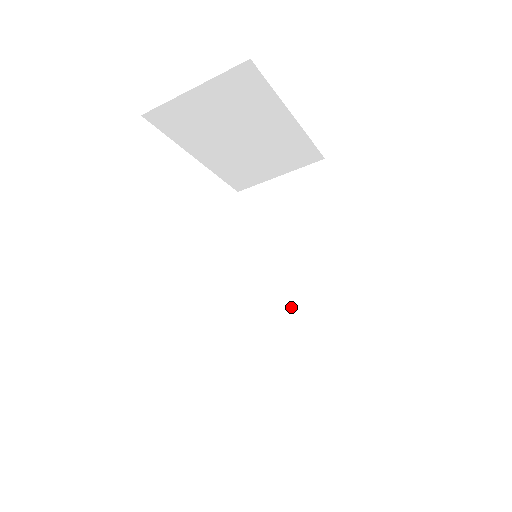
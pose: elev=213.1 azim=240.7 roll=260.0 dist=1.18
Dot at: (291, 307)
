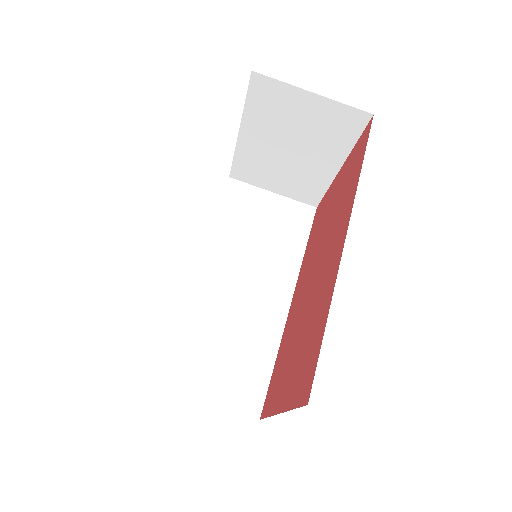
Dot at: (228, 307)
